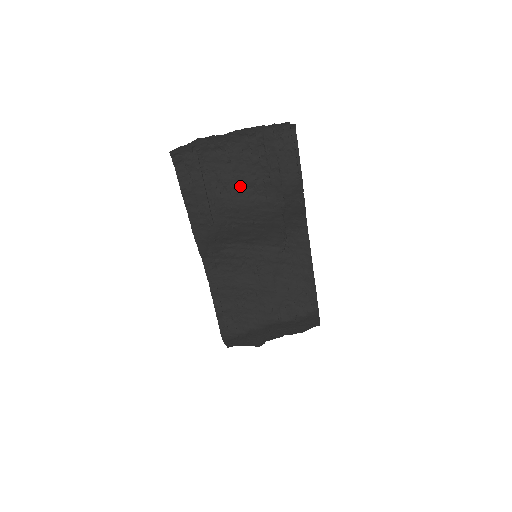
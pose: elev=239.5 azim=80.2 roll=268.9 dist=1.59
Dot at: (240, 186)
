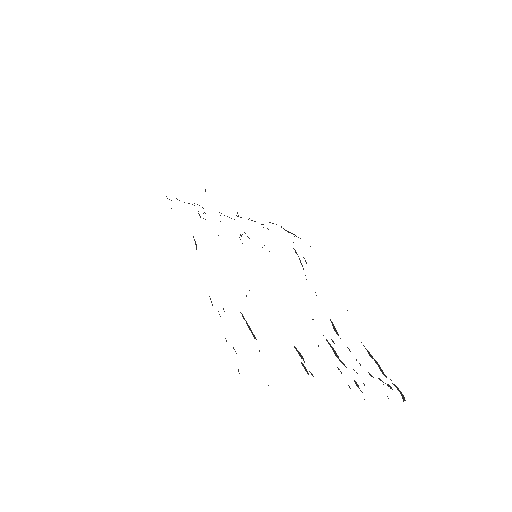
Dot at: occluded
